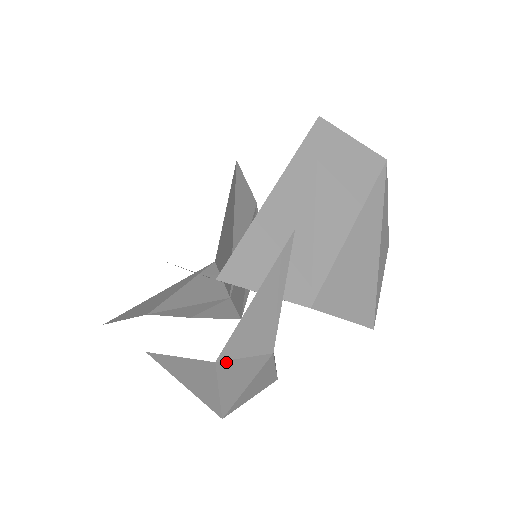
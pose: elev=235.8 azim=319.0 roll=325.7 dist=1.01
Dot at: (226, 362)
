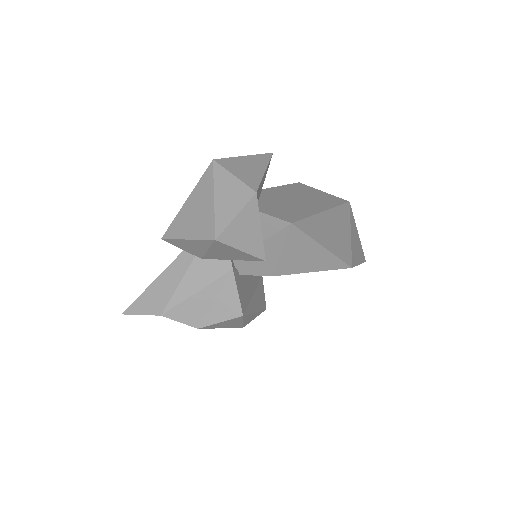
Dot at: (221, 167)
